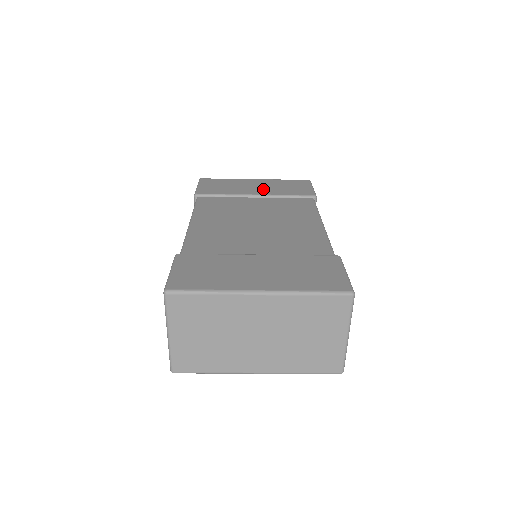
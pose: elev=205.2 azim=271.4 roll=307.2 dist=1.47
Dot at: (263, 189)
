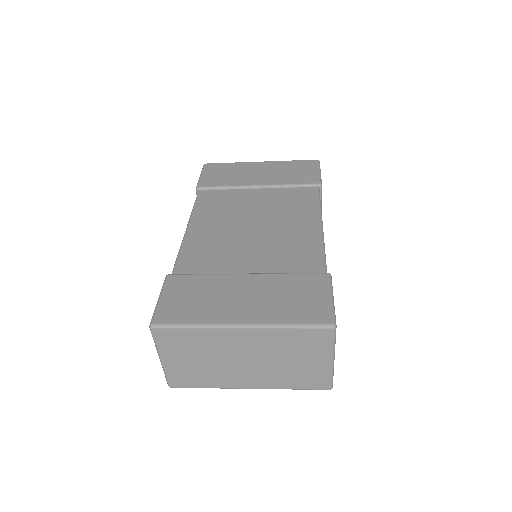
Dot at: (267, 177)
